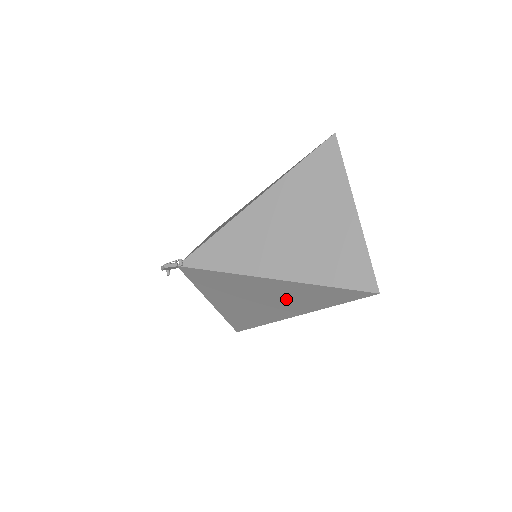
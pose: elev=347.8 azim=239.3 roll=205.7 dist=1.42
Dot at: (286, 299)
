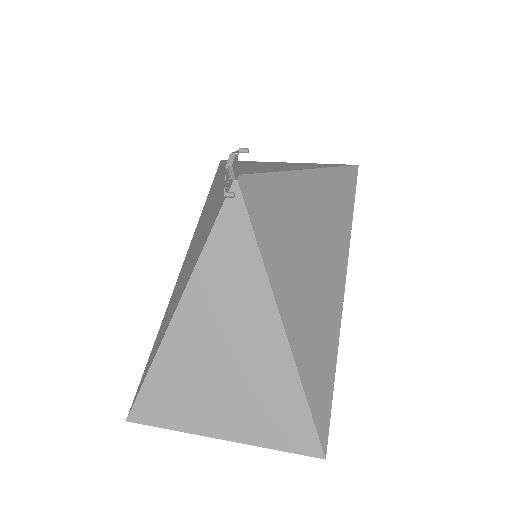
Dot at: (330, 220)
